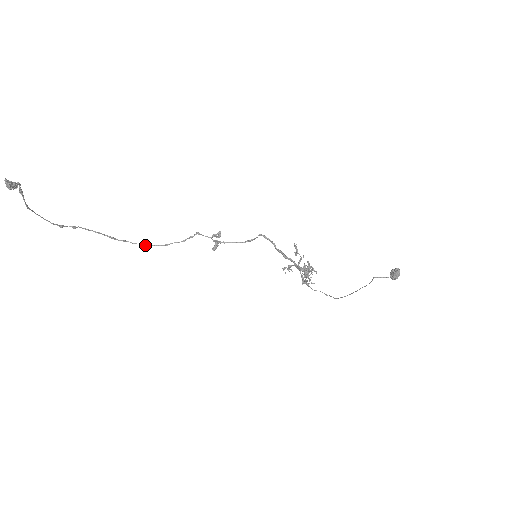
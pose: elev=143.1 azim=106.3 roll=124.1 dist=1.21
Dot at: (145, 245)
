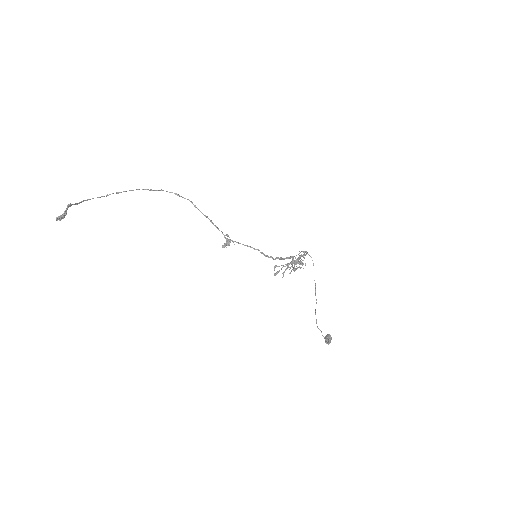
Dot at: (179, 196)
